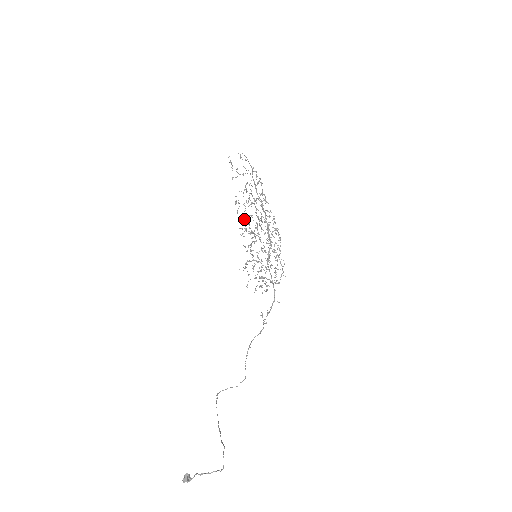
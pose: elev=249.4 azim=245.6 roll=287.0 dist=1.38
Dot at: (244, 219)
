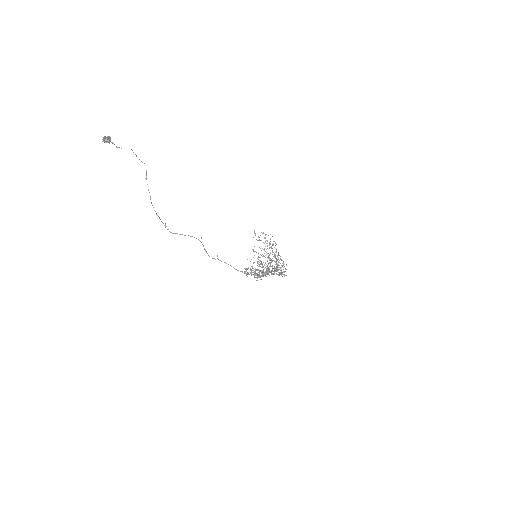
Dot at: (257, 258)
